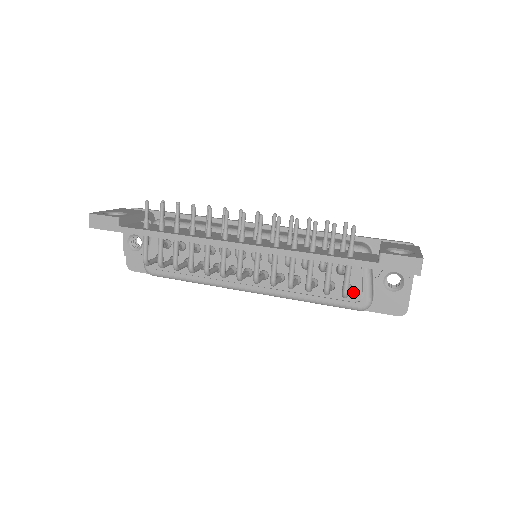
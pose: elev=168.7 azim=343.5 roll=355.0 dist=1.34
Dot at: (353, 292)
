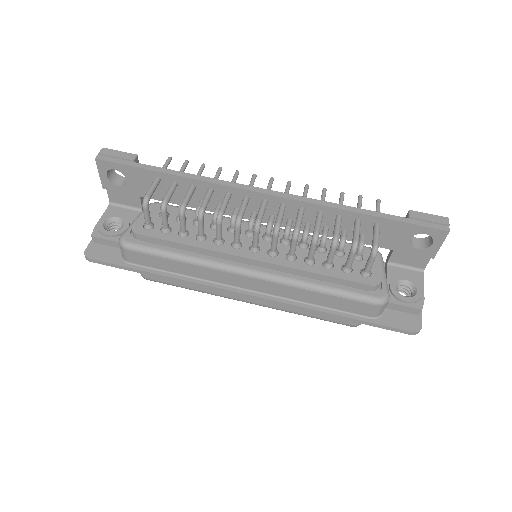
Dot at: (372, 277)
